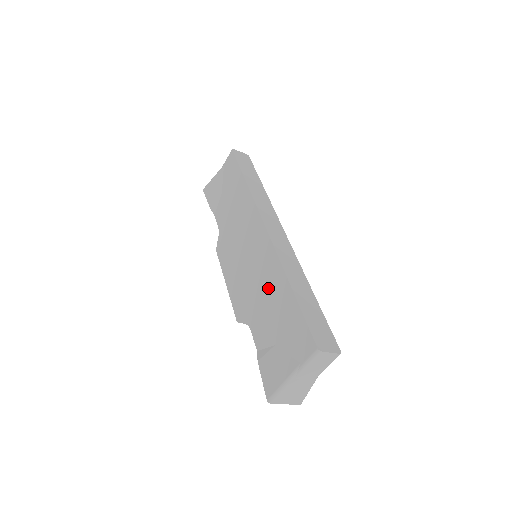
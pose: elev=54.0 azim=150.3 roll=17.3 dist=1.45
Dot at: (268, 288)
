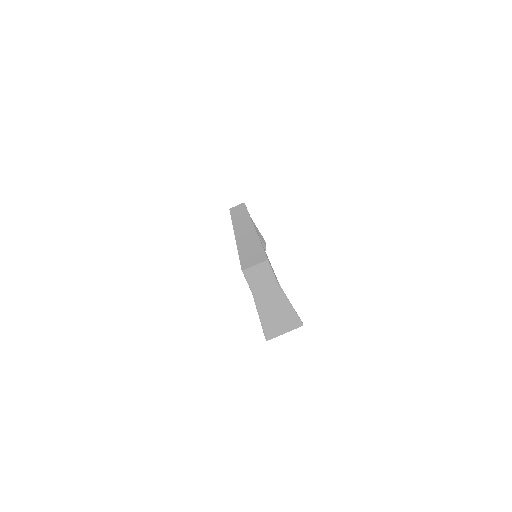
Dot at: occluded
